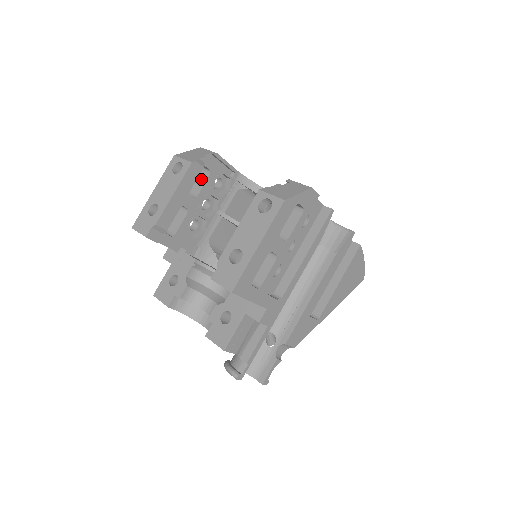
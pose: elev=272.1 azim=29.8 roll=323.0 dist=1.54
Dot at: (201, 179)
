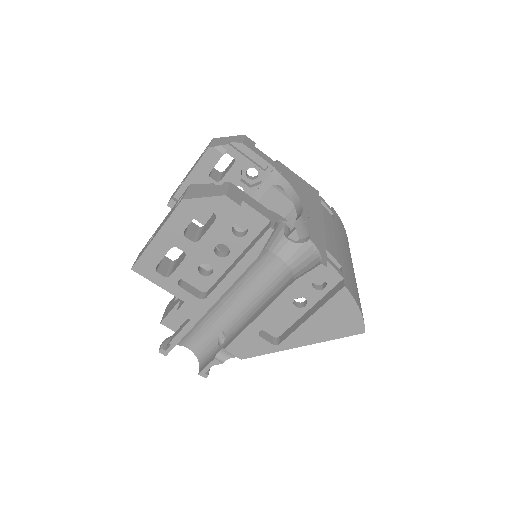
Dot at: occluded
